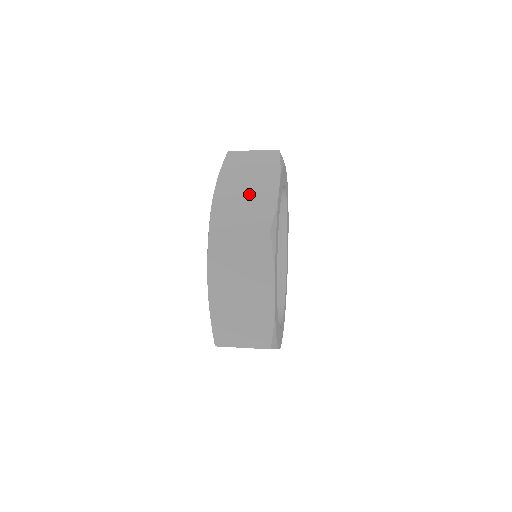
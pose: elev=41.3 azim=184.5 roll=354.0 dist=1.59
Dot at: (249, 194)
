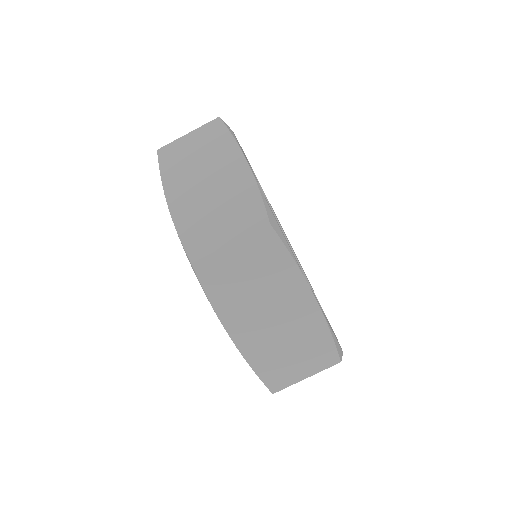
Dot at: (214, 190)
